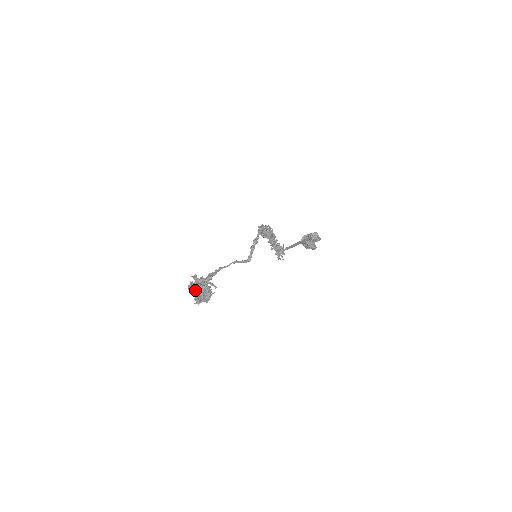
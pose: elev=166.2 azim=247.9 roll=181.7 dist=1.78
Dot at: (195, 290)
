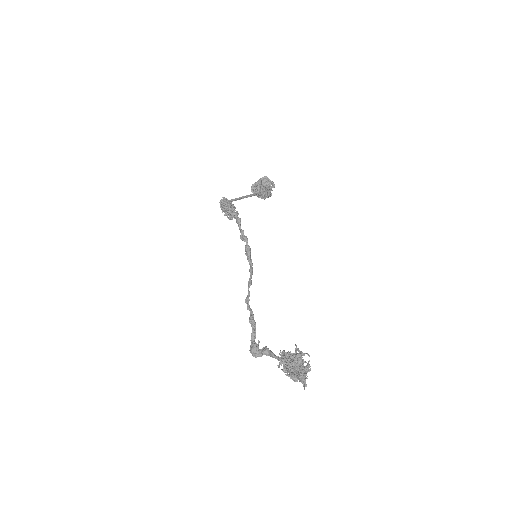
Dot at: (298, 376)
